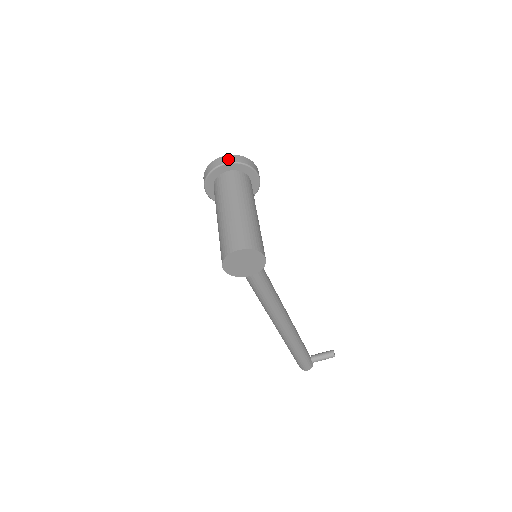
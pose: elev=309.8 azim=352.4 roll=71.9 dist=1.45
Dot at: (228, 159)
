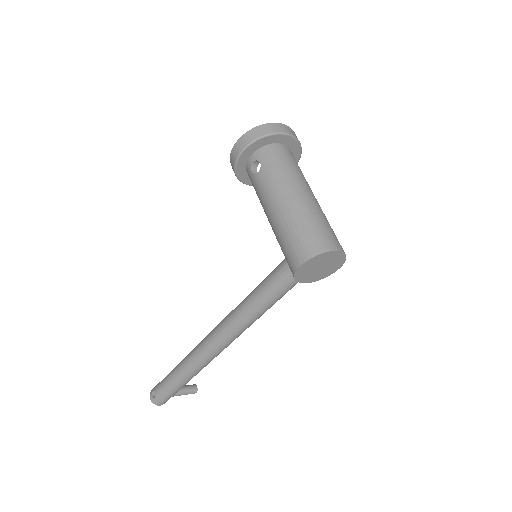
Dot at: (293, 133)
